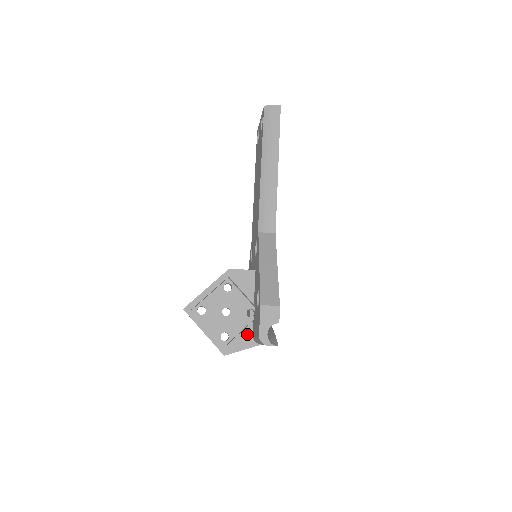
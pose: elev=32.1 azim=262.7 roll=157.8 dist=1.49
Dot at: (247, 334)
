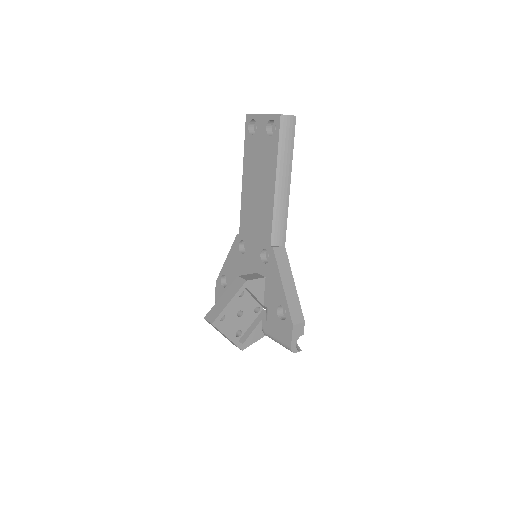
Dot at: (258, 330)
